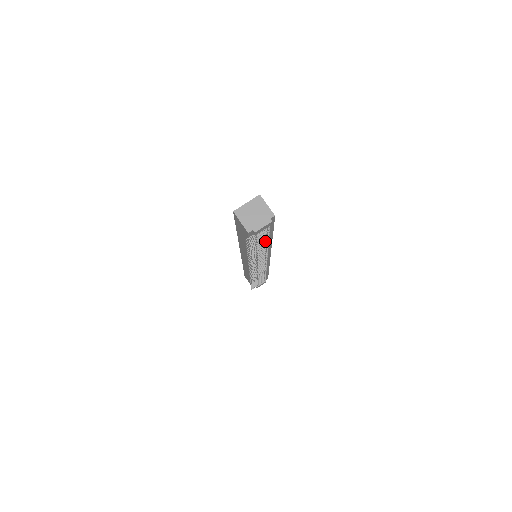
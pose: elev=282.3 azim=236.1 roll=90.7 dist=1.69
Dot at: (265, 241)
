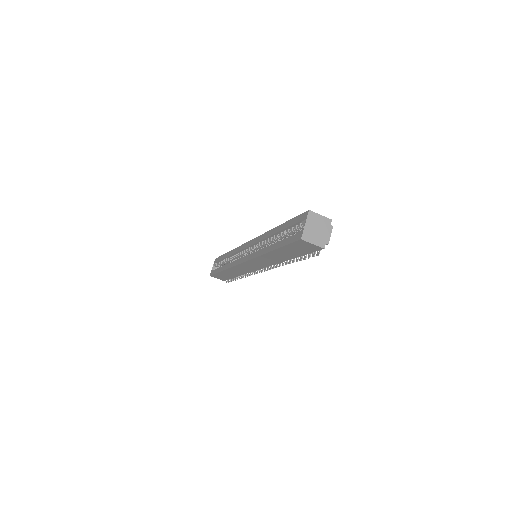
Dot at: occluded
